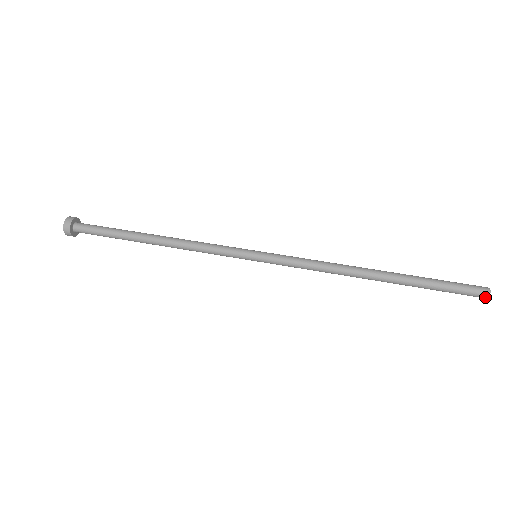
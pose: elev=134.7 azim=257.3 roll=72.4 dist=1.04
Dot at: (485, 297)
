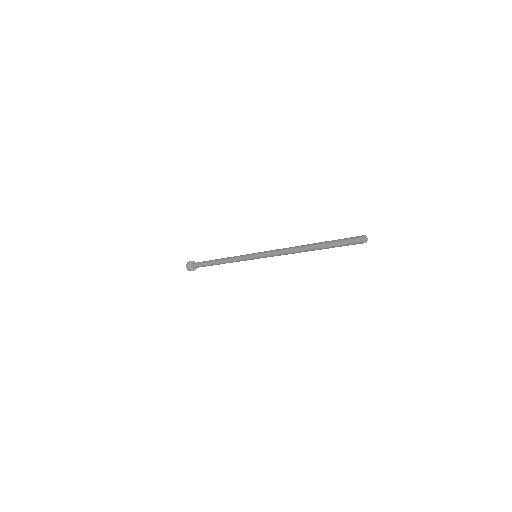
Dot at: (361, 238)
